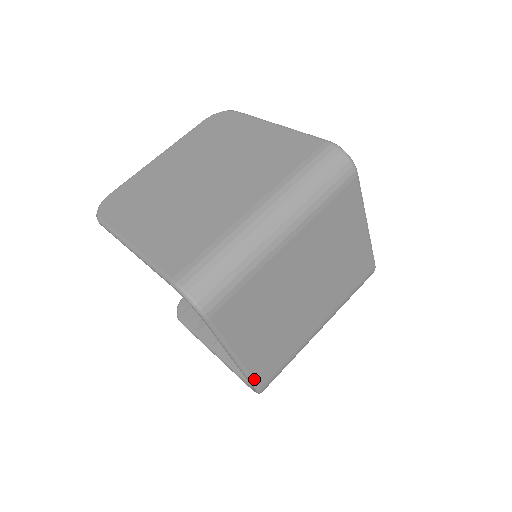
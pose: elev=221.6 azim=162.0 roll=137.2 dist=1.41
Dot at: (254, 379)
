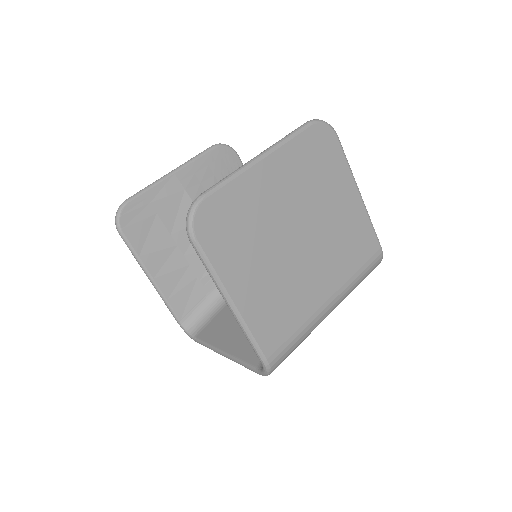
Dot at: occluded
